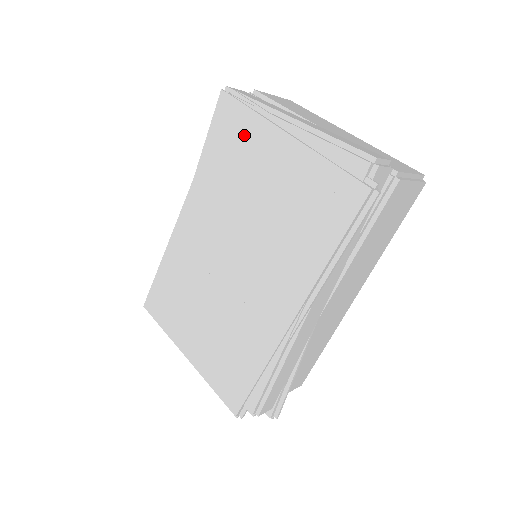
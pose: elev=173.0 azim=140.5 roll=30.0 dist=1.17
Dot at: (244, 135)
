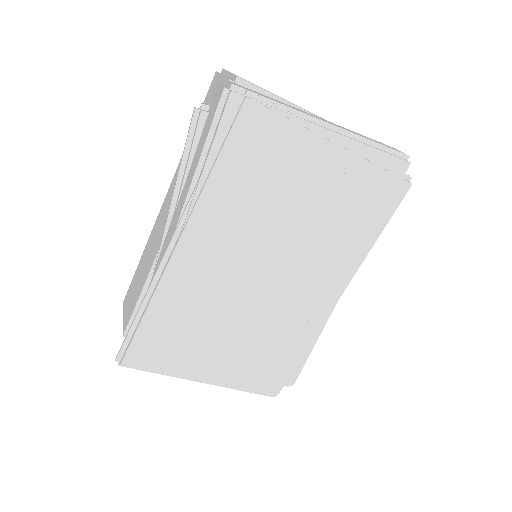
Dot at: (276, 146)
